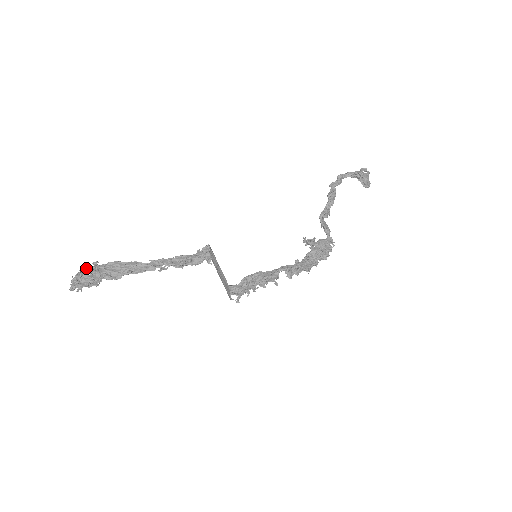
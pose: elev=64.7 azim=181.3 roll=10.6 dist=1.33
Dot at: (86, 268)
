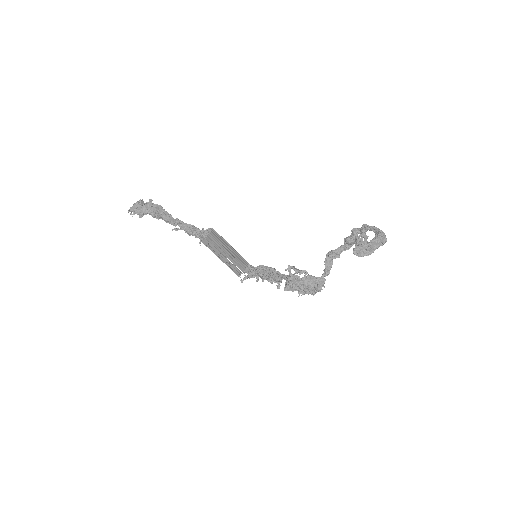
Dot at: (141, 202)
